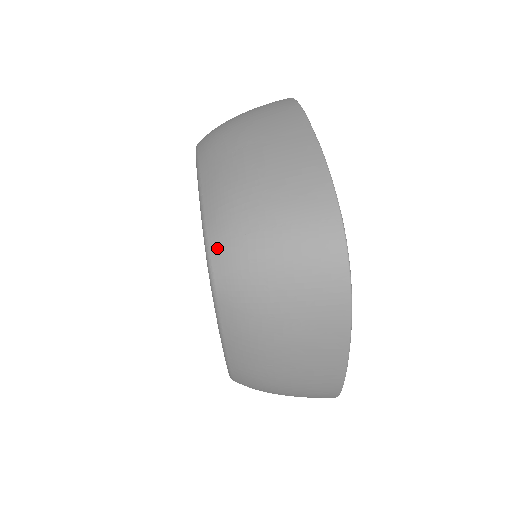
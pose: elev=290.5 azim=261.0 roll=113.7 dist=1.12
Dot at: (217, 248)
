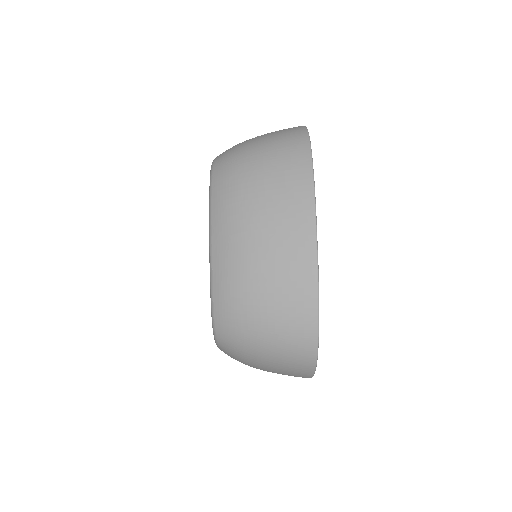
Dot at: (221, 326)
